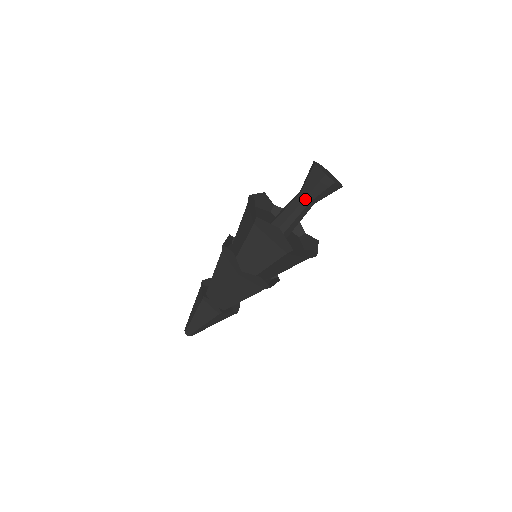
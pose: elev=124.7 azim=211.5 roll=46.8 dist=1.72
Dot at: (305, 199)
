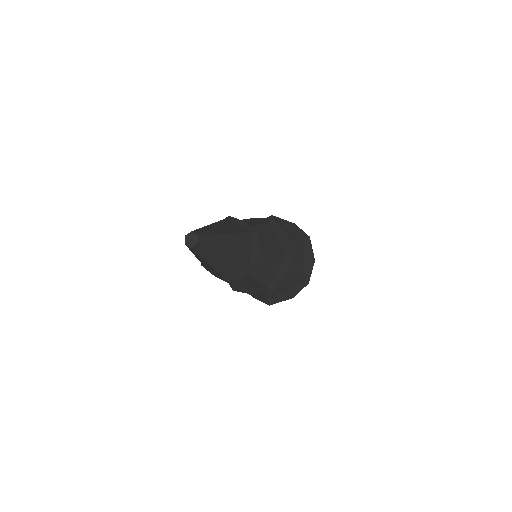
Dot at: occluded
